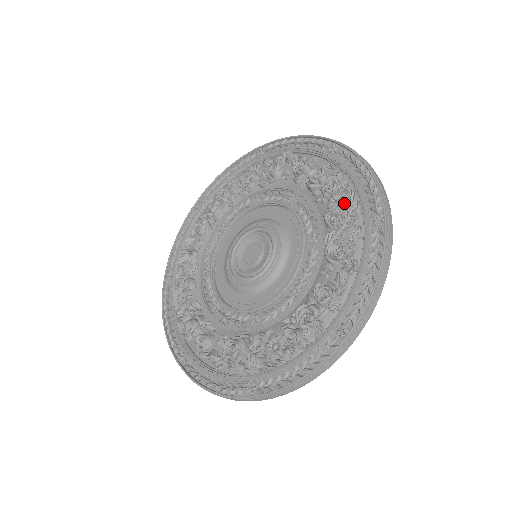
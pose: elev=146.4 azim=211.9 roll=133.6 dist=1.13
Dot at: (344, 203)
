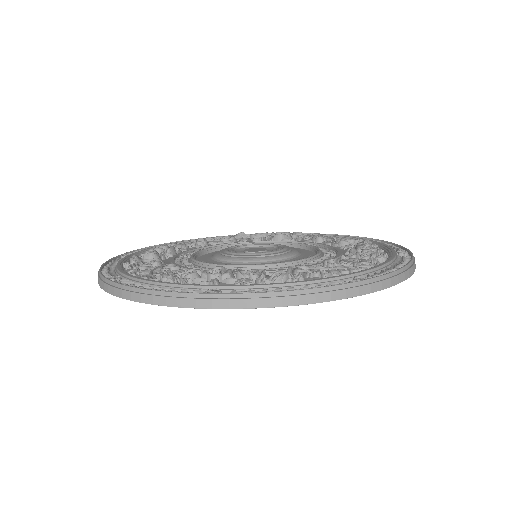
Dot at: (322, 235)
